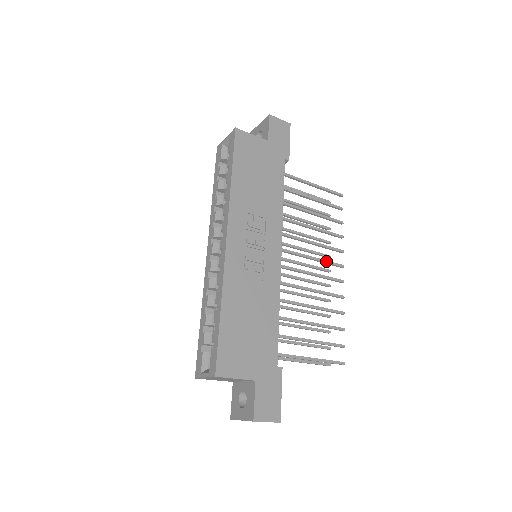
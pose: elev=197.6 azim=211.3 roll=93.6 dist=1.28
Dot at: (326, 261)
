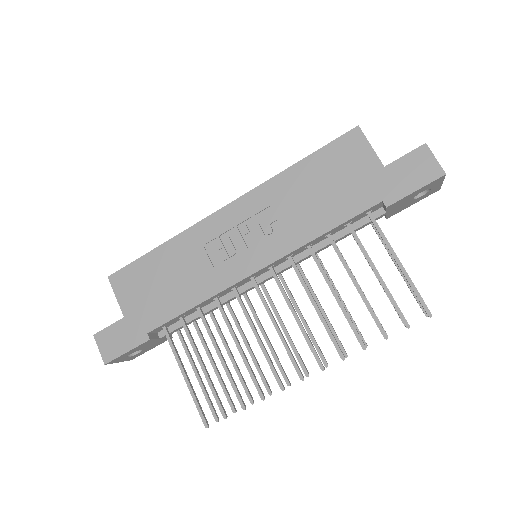
Dot at: (308, 338)
